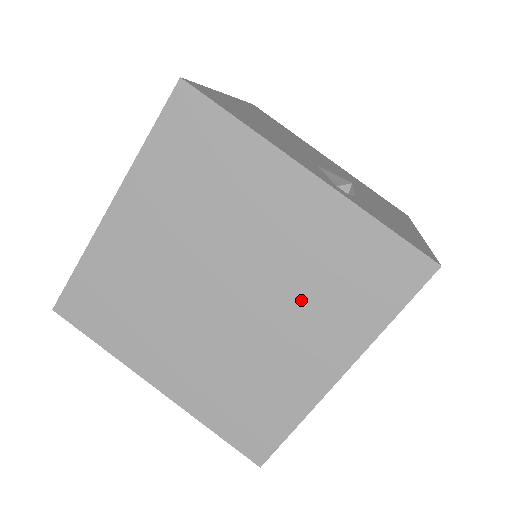
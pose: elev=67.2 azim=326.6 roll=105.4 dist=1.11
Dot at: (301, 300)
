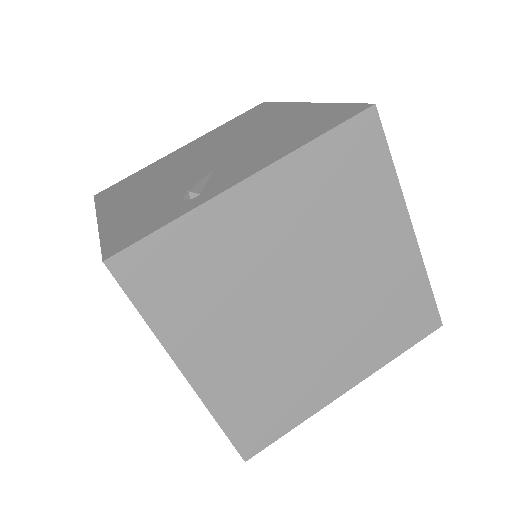
Dot at: (355, 325)
